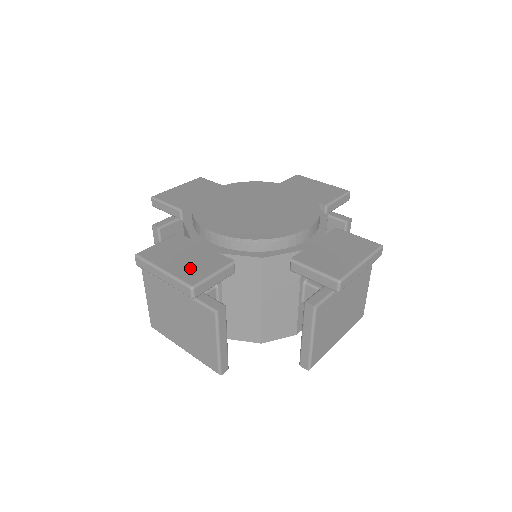
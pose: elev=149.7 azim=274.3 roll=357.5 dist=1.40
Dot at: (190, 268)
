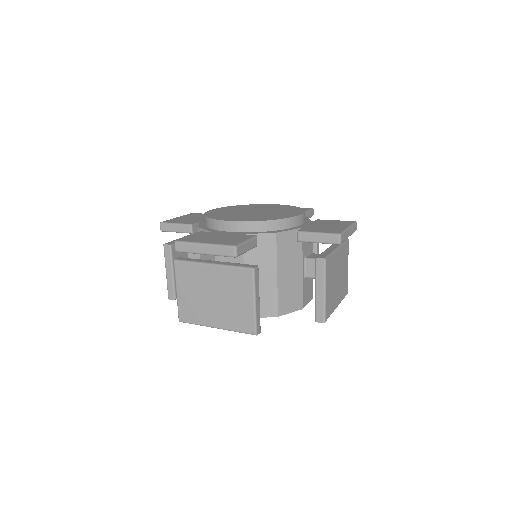
Dot at: (226, 240)
